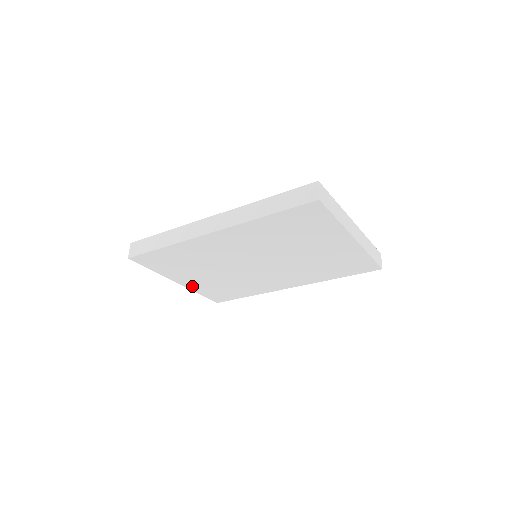
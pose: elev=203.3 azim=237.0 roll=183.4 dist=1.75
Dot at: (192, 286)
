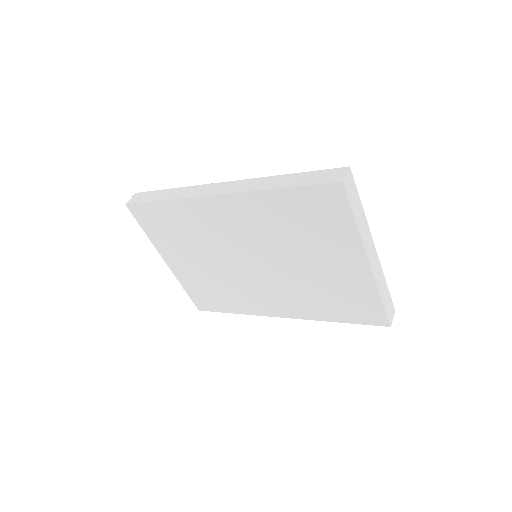
Dot at: (179, 273)
